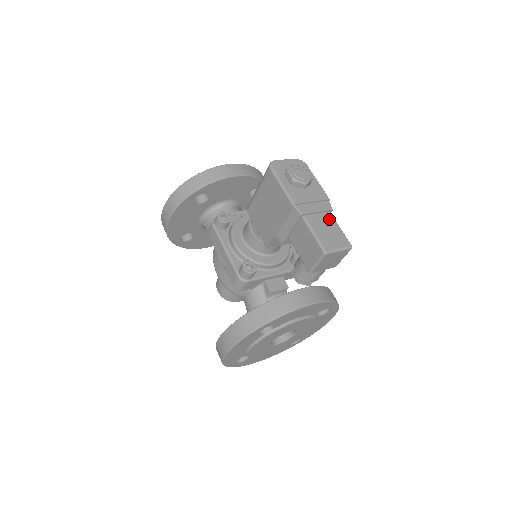
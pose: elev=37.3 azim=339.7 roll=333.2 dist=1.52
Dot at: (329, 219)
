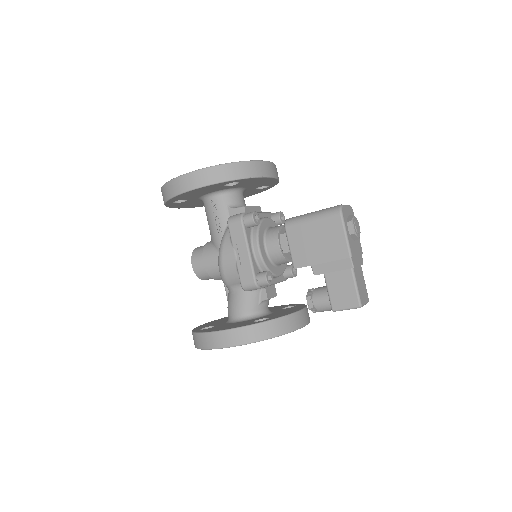
Dot at: (361, 273)
